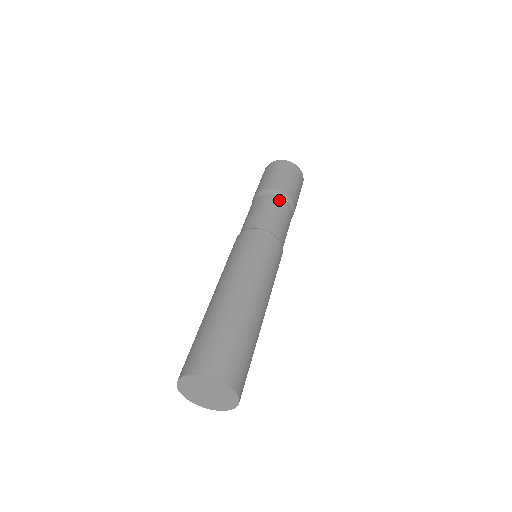
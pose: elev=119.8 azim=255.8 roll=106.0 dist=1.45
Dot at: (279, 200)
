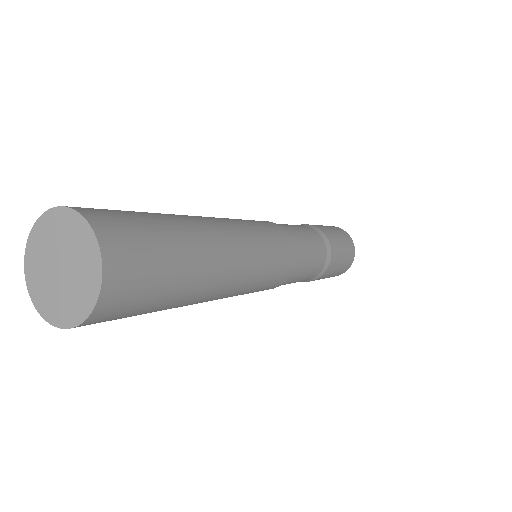
Dot at: (315, 232)
